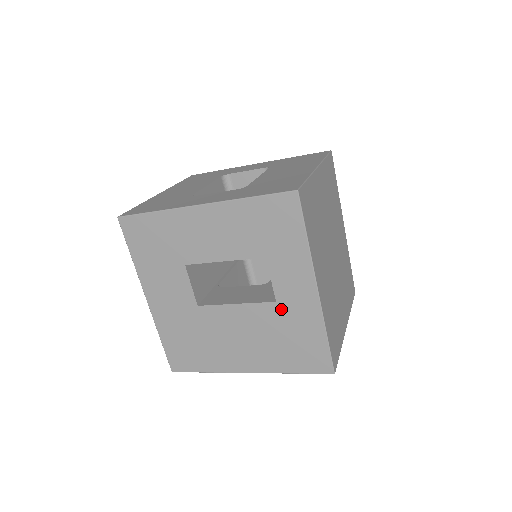
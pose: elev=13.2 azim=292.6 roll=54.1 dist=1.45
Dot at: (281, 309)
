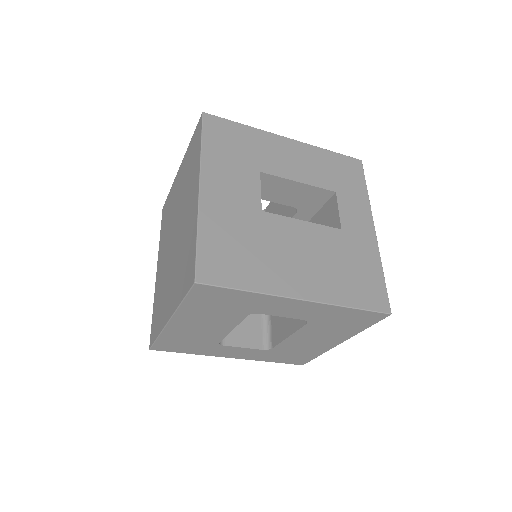
Dot at: (345, 237)
